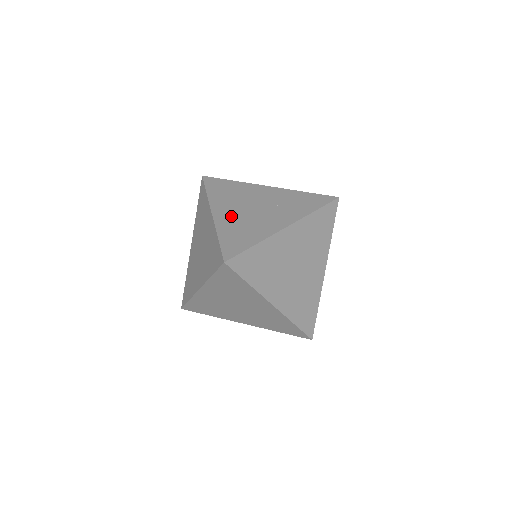
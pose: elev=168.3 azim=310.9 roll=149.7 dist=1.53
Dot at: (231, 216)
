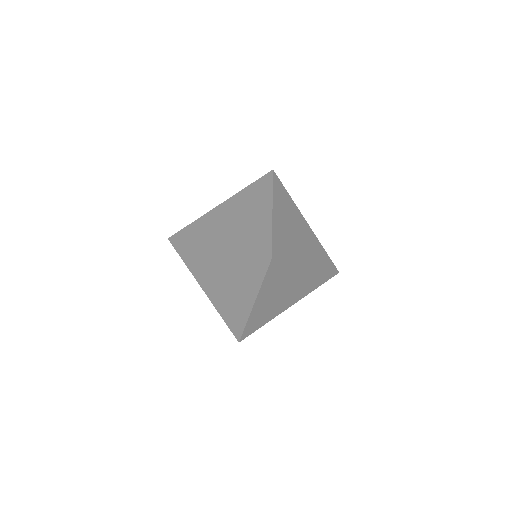
Dot at: (264, 306)
